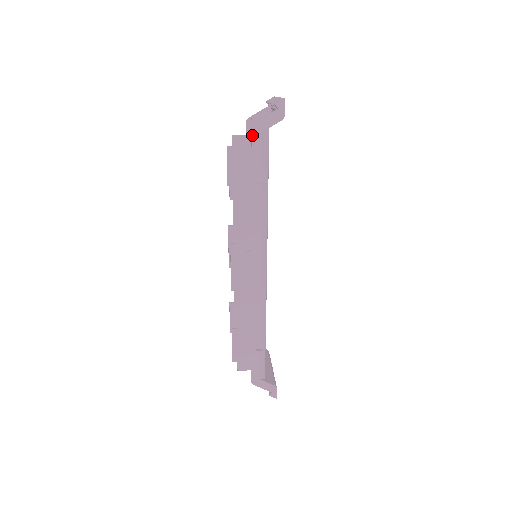
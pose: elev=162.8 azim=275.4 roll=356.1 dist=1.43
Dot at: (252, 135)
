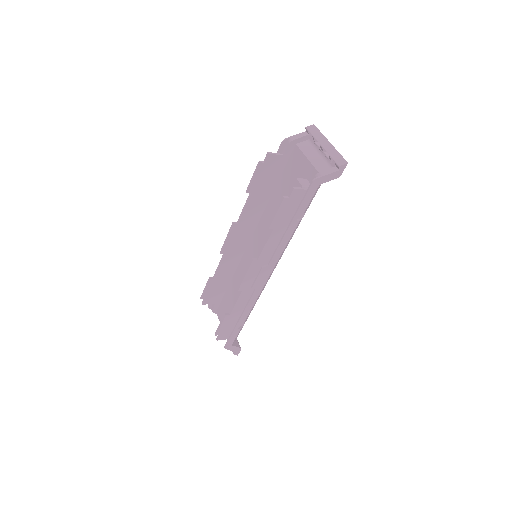
Dot at: (311, 187)
